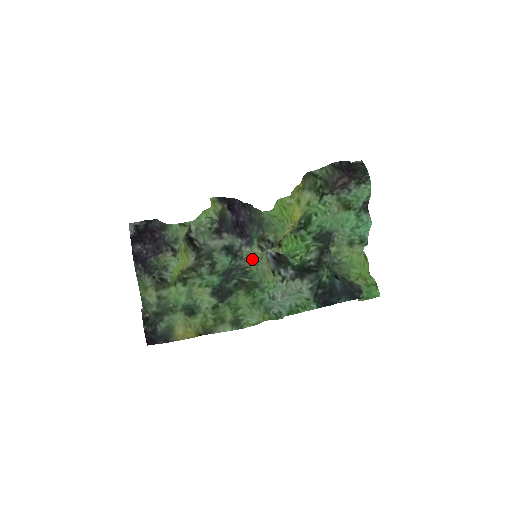
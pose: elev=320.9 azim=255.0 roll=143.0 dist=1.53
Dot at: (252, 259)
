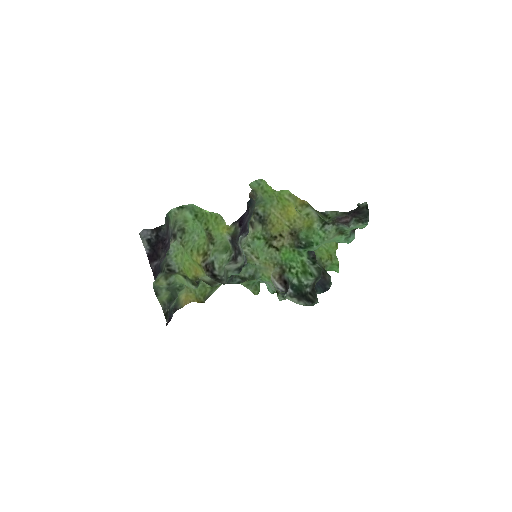
Dot at: (248, 247)
